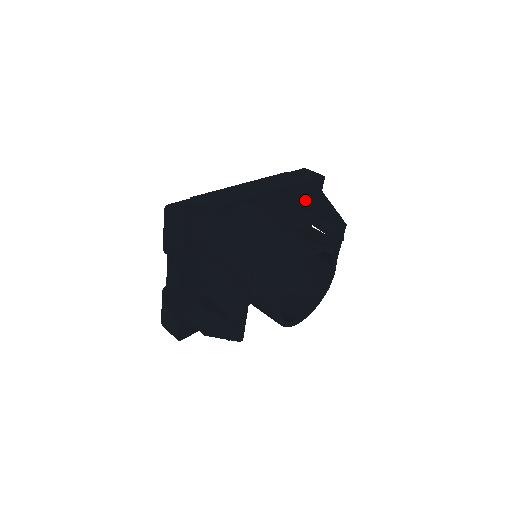
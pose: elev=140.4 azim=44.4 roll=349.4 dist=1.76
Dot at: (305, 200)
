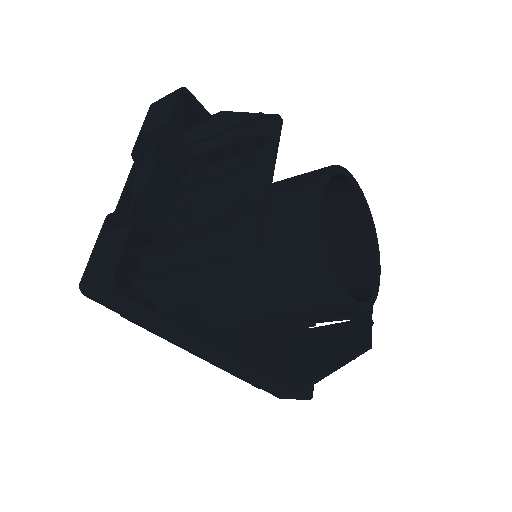
Dot at: occluded
